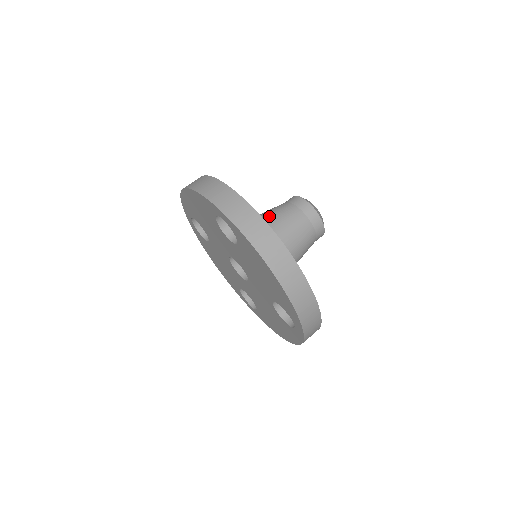
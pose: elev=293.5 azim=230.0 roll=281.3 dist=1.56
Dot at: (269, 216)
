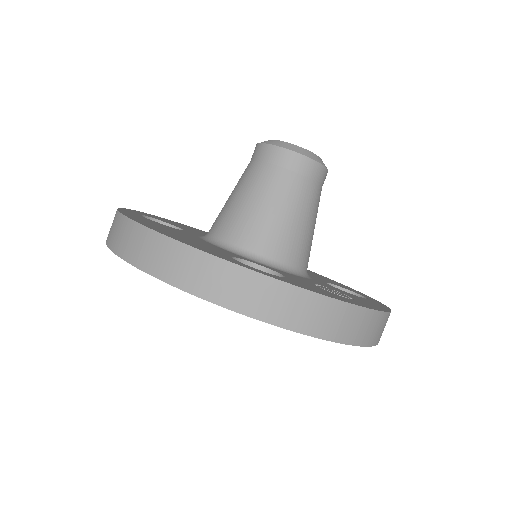
Dot at: (259, 209)
